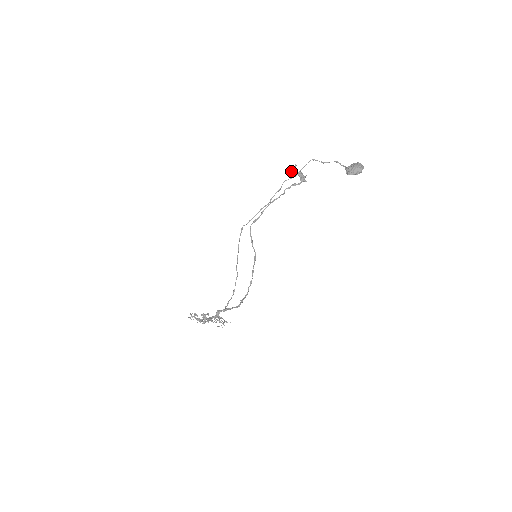
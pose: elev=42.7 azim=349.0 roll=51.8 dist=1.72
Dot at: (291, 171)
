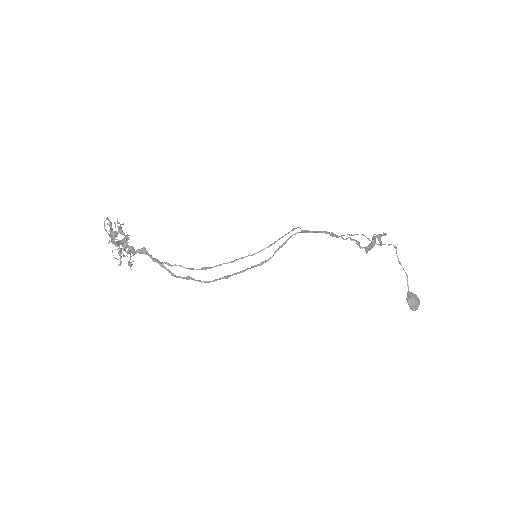
Dot at: occluded
